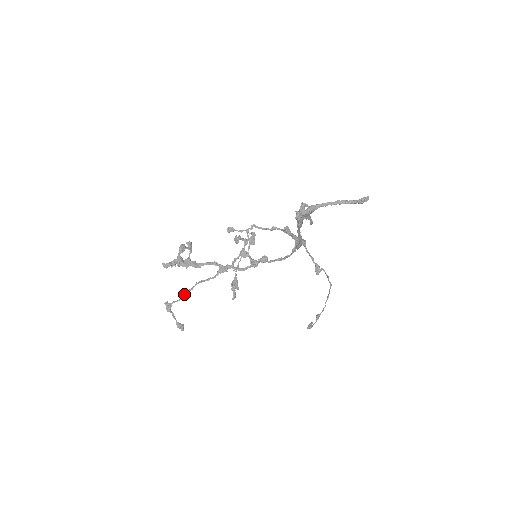
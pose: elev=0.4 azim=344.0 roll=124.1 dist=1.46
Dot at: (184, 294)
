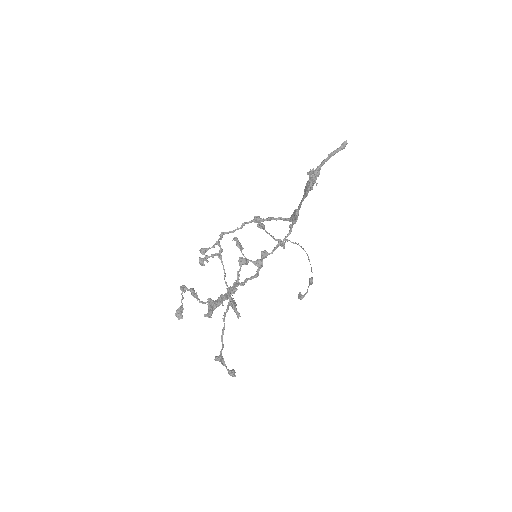
Dot at: (222, 337)
